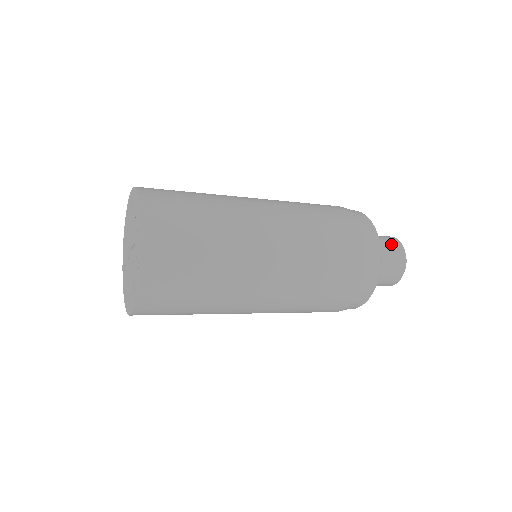
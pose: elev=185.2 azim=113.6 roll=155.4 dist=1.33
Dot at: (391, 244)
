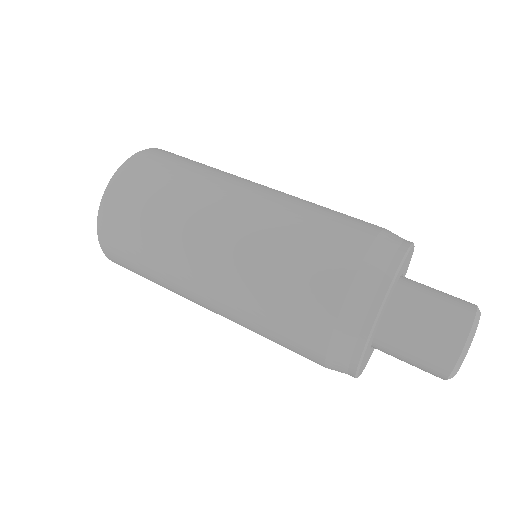
Dot at: (425, 366)
